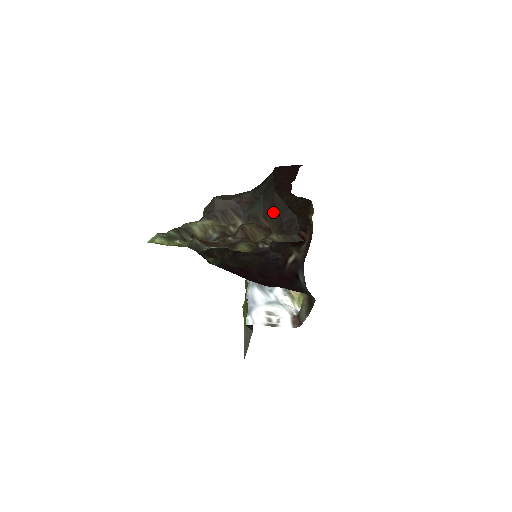
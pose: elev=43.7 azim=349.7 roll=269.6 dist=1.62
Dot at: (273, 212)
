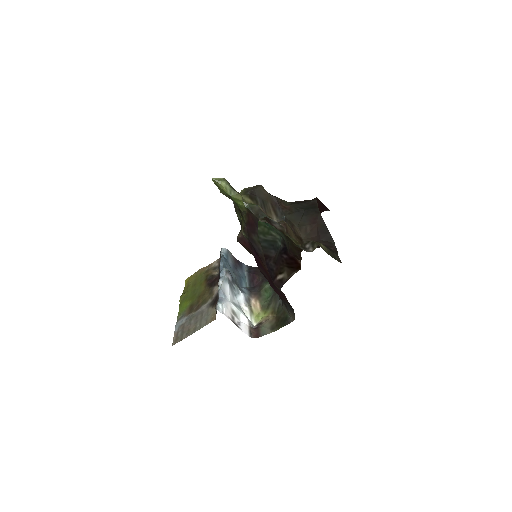
Dot at: (312, 228)
